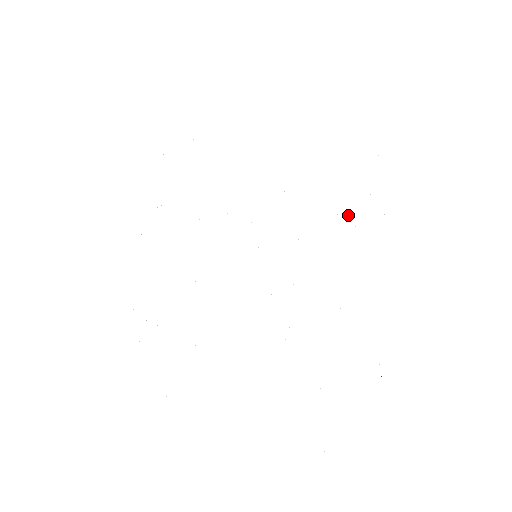
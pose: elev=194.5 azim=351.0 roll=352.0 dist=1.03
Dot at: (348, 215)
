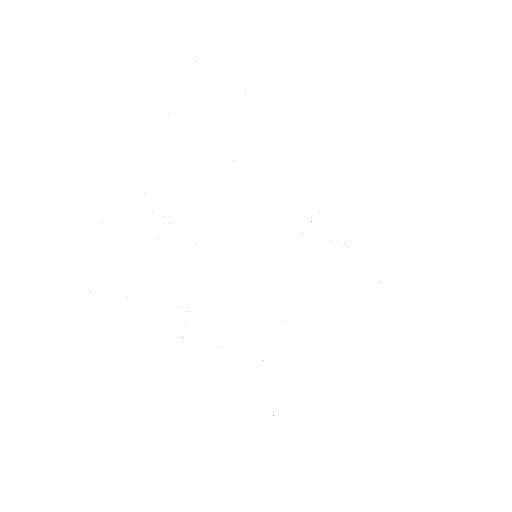
Dot at: occluded
